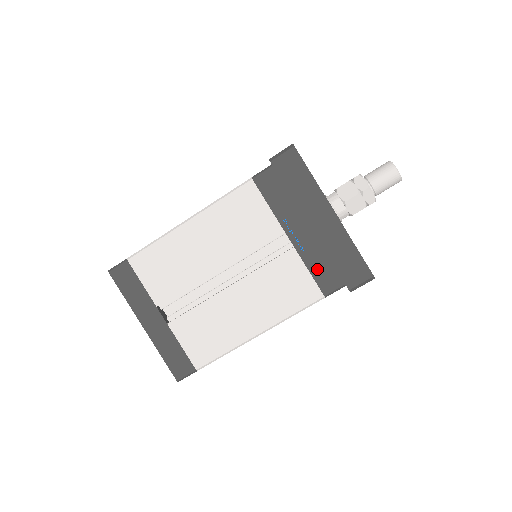
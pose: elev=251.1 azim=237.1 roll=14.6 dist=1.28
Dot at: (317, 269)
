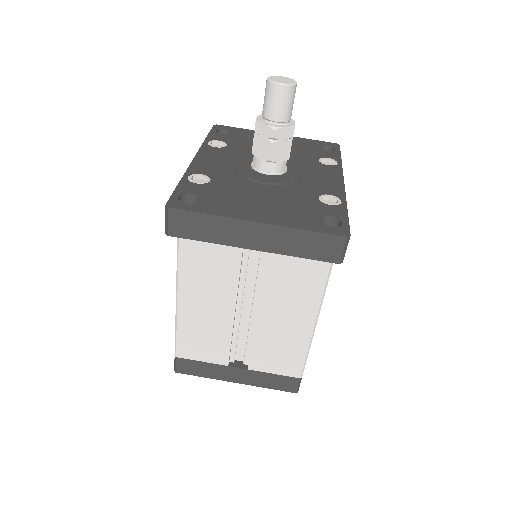
Dot at: occluded
